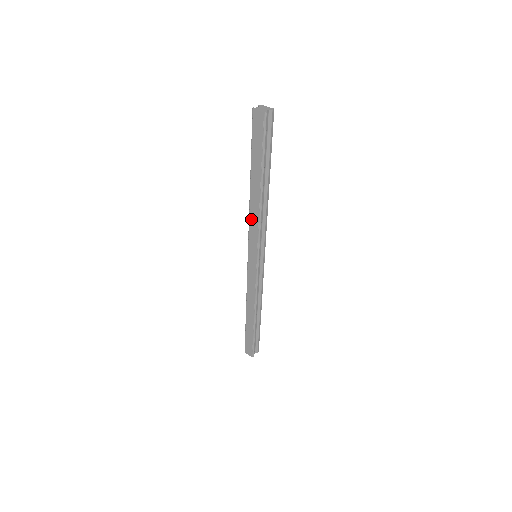
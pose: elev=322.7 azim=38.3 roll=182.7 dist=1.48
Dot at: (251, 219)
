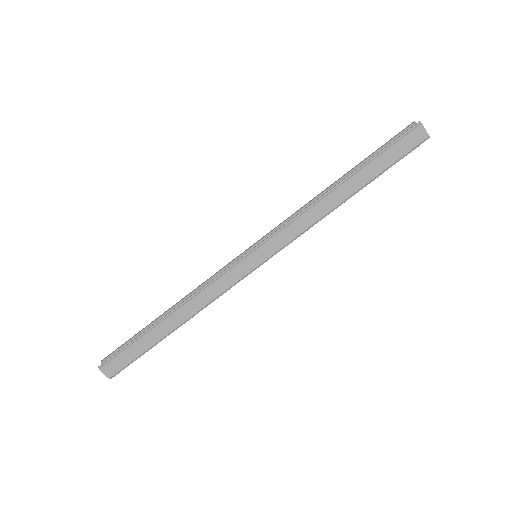
Dot at: (304, 217)
